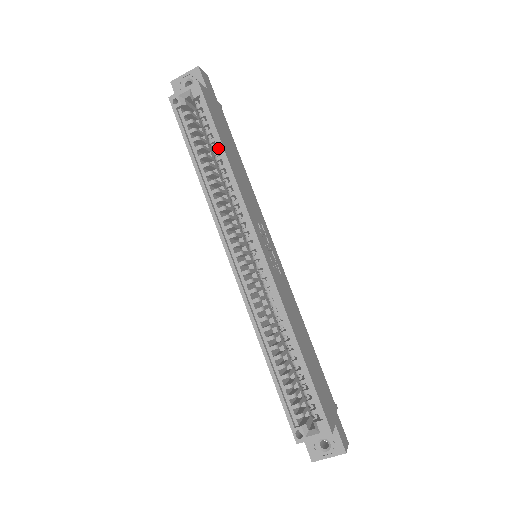
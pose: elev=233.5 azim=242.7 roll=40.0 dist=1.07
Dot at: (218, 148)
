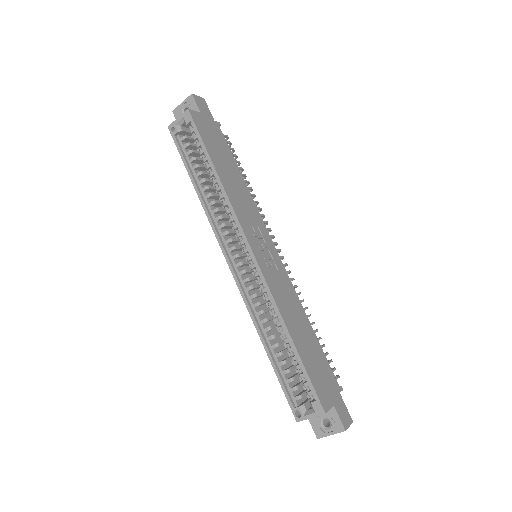
Dot at: (210, 165)
